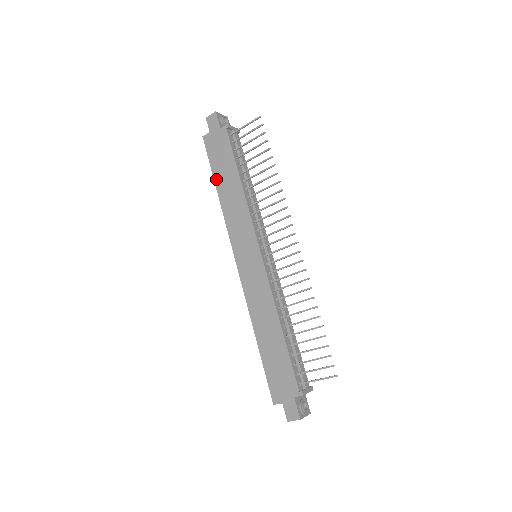
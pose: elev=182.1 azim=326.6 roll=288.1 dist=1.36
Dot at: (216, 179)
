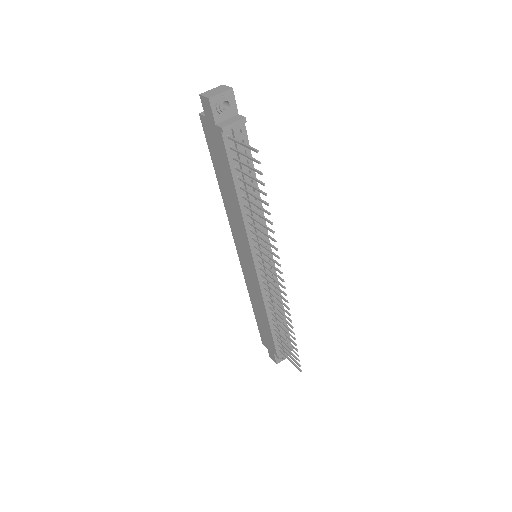
Dot at: (216, 173)
